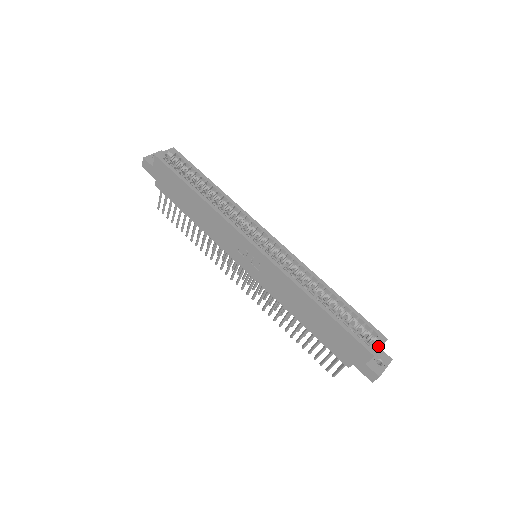
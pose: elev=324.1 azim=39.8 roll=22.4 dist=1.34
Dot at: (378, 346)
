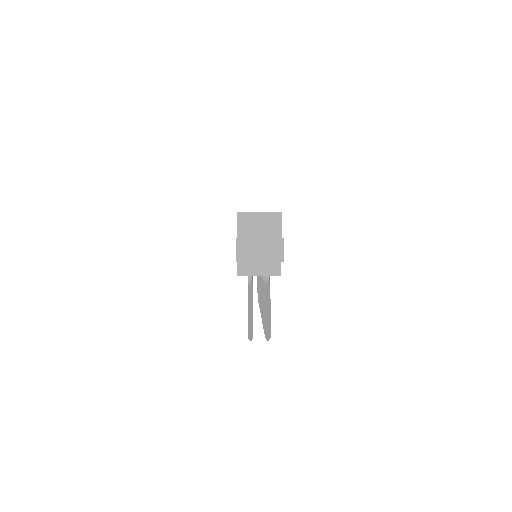
Dot at: (259, 215)
